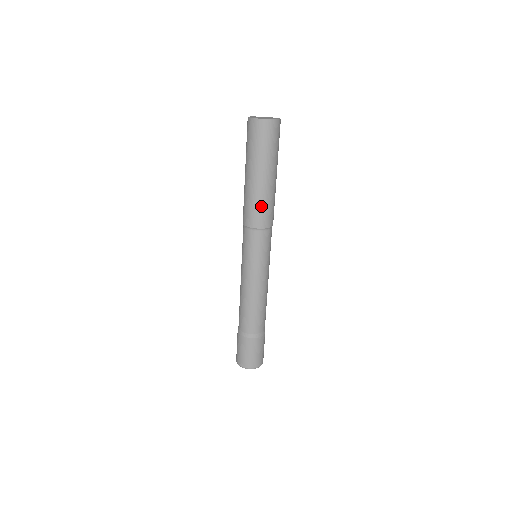
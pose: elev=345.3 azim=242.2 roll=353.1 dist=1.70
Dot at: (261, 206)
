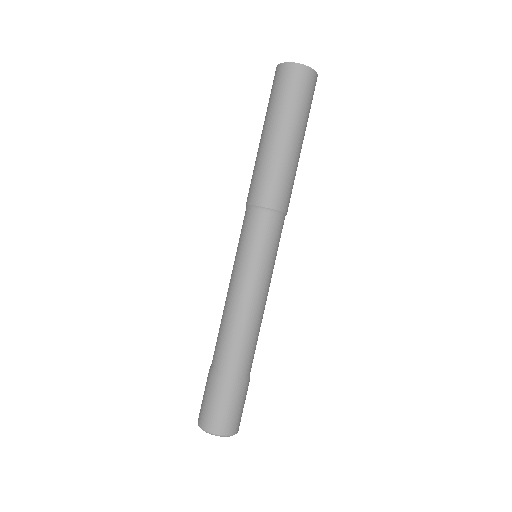
Dot at: (262, 174)
